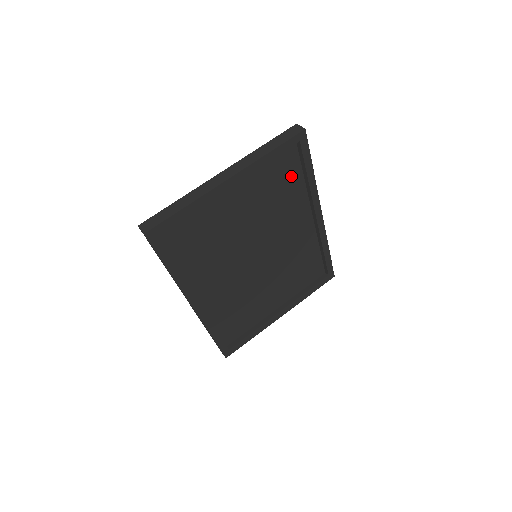
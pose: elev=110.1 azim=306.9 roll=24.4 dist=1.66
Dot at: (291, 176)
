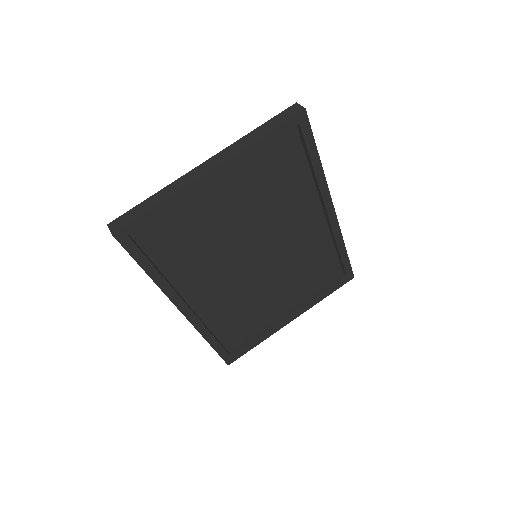
Dot at: (292, 165)
